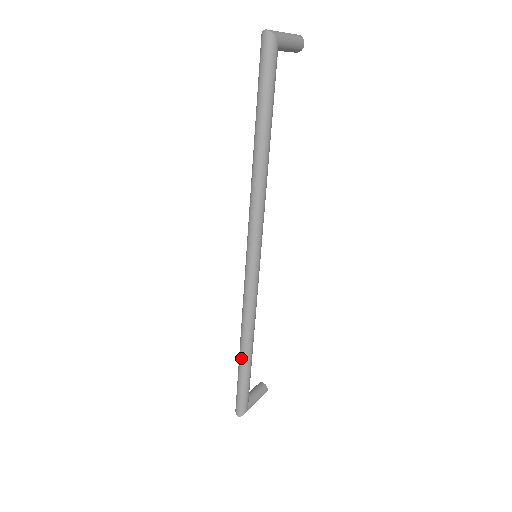
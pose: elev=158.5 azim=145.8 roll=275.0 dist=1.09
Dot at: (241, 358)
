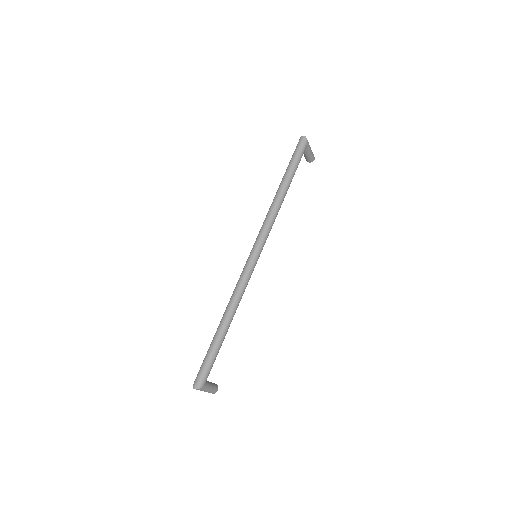
Dot at: (219, 330)
